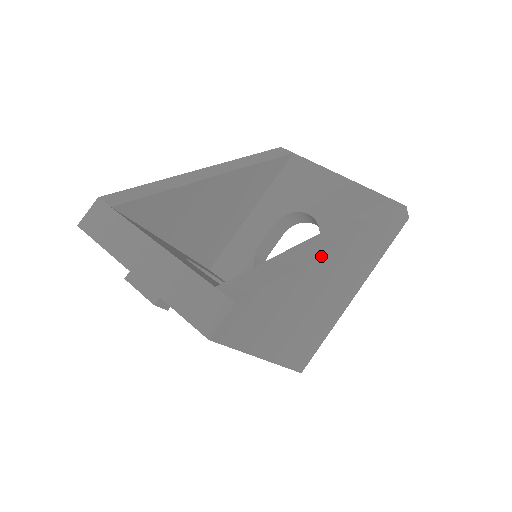
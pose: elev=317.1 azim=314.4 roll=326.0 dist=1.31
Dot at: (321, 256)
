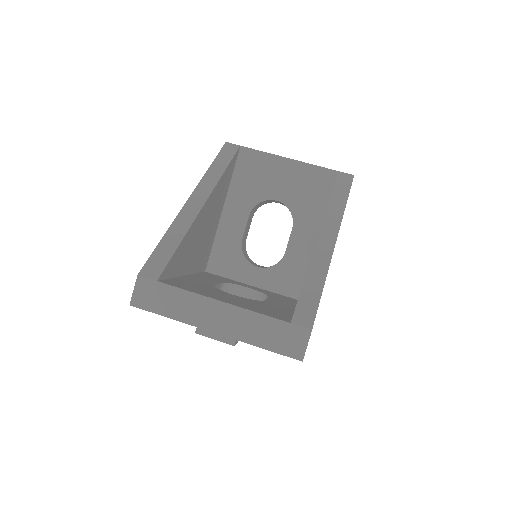
Dot at: occluded
